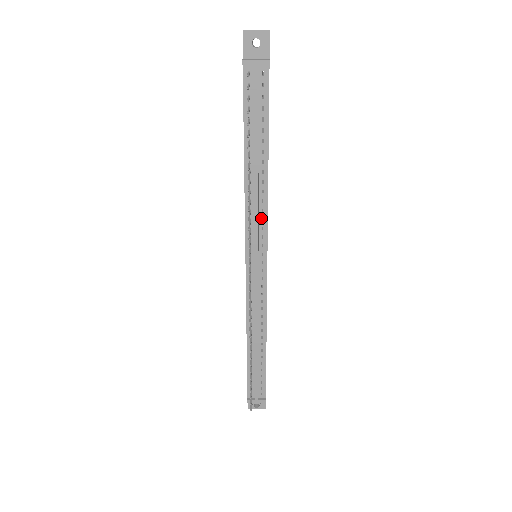
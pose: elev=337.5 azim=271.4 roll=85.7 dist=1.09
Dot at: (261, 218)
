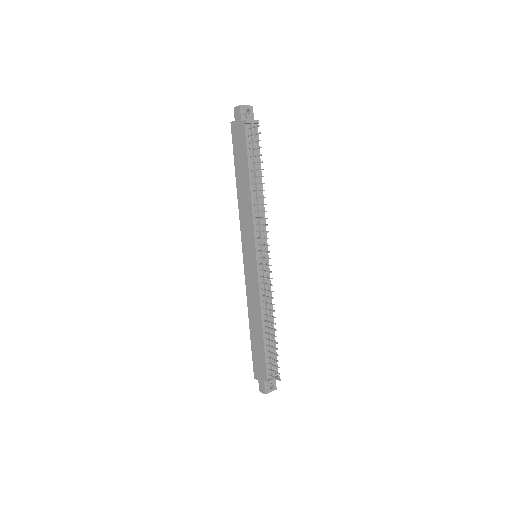
Dot at: (262, 223)
